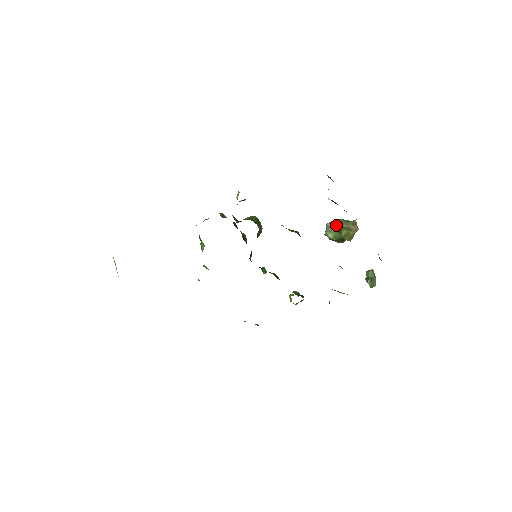
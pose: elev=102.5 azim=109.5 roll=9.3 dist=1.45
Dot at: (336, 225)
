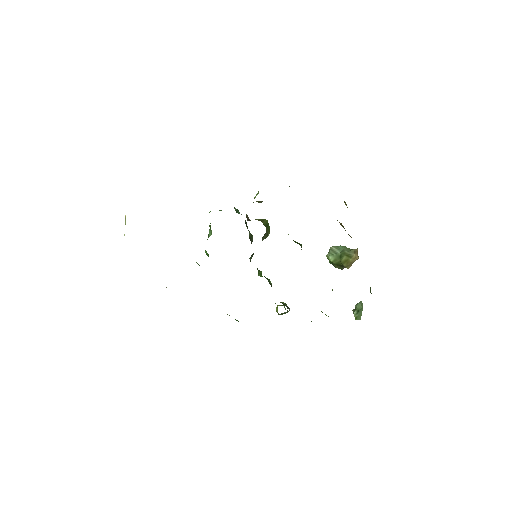
Dot at: (339, 250)
